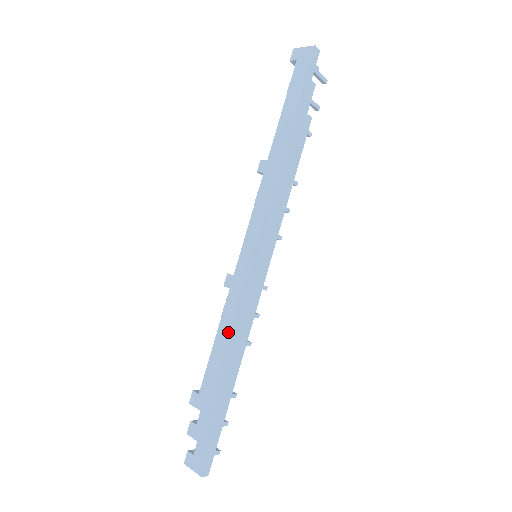
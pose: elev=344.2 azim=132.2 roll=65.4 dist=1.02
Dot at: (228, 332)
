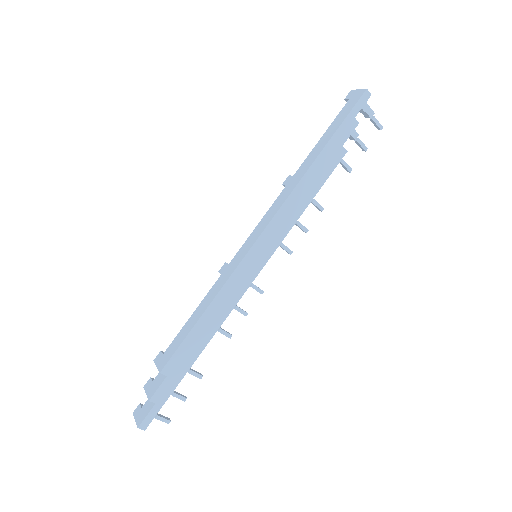
Dot at: (204, 309)
